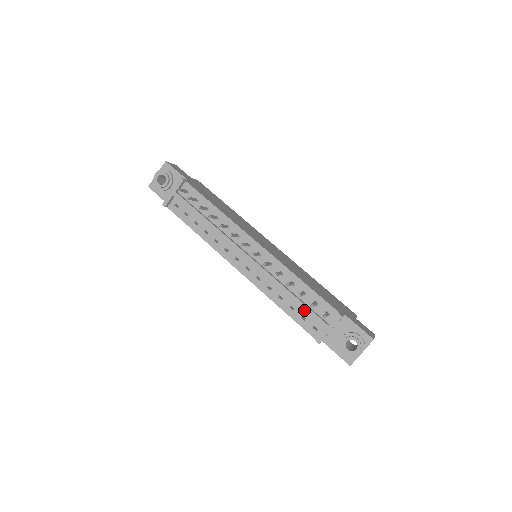
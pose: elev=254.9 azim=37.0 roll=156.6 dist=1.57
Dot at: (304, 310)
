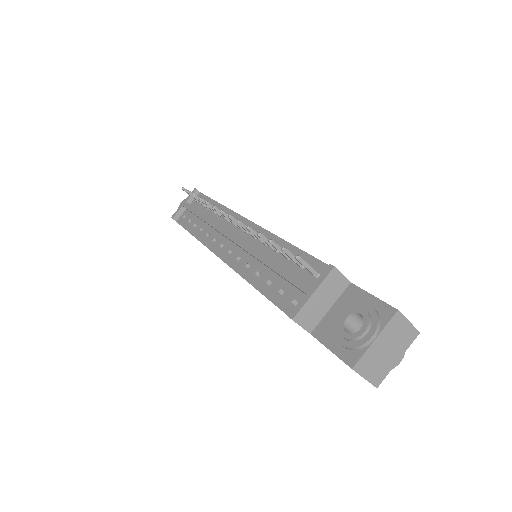
Dot at: (281, 275)
